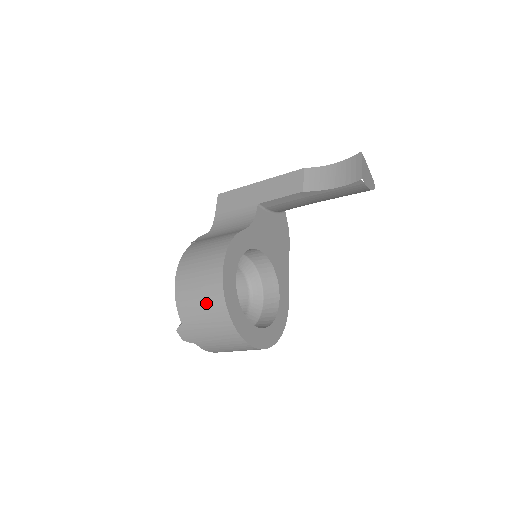
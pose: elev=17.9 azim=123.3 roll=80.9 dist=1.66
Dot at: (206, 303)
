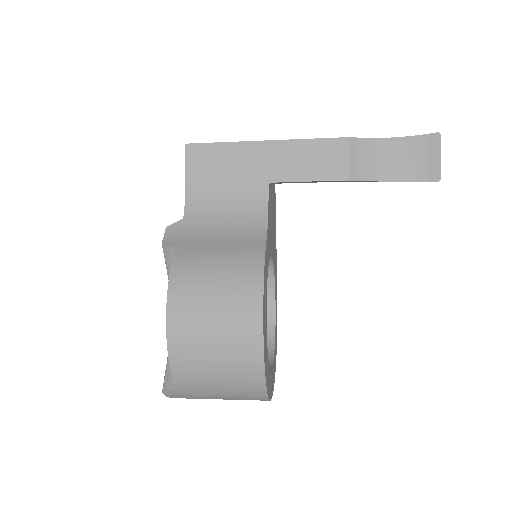
Dot at: (229, 373)
